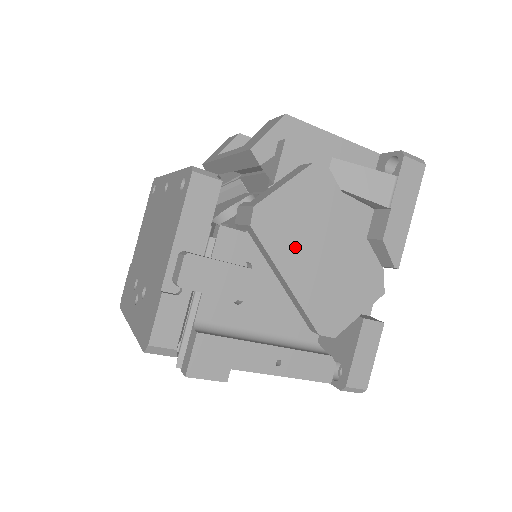
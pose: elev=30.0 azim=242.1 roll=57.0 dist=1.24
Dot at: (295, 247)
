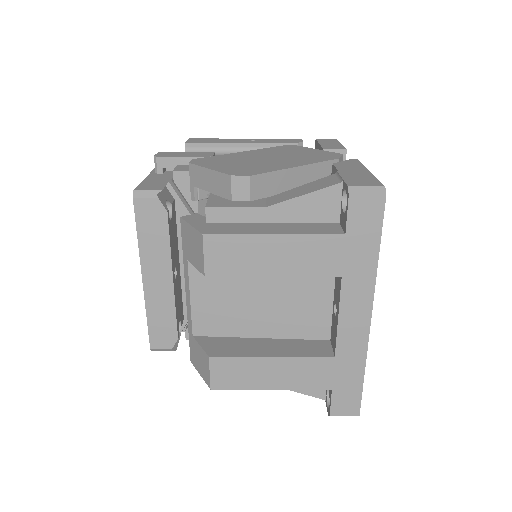
Dot at: occluded
